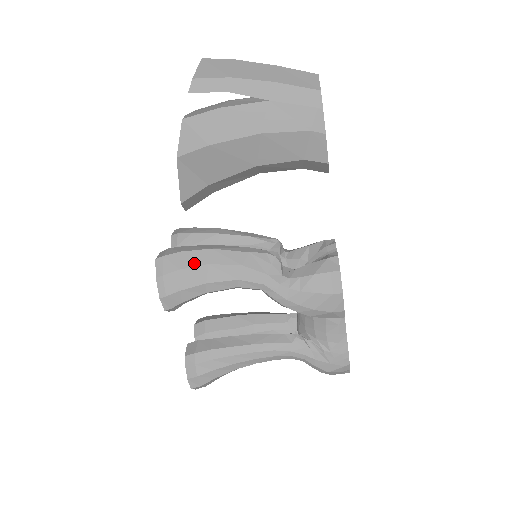
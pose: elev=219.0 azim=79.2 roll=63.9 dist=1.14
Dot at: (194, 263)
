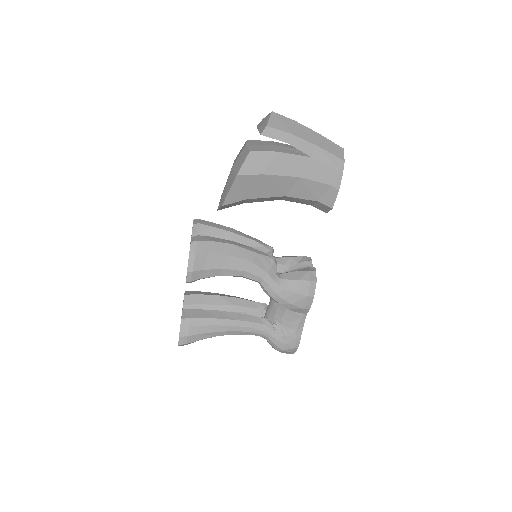
Dot at: (219, 252)
